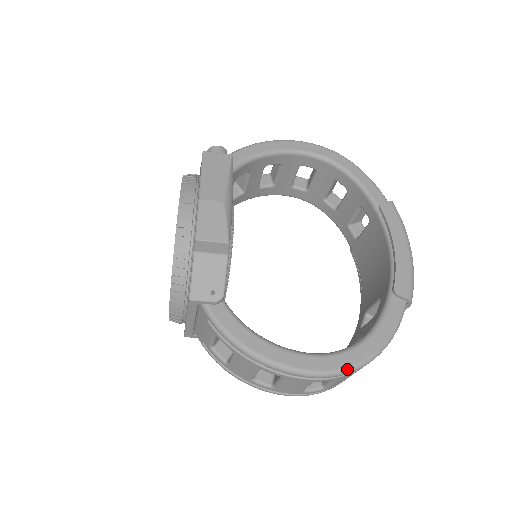
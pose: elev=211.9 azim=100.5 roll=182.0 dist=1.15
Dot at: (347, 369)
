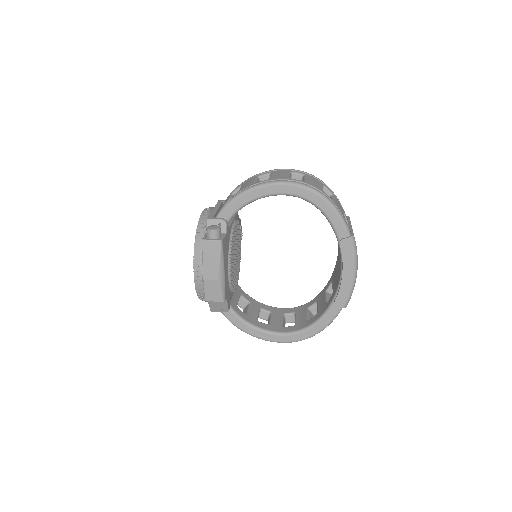
Dot at: (297, 341)
